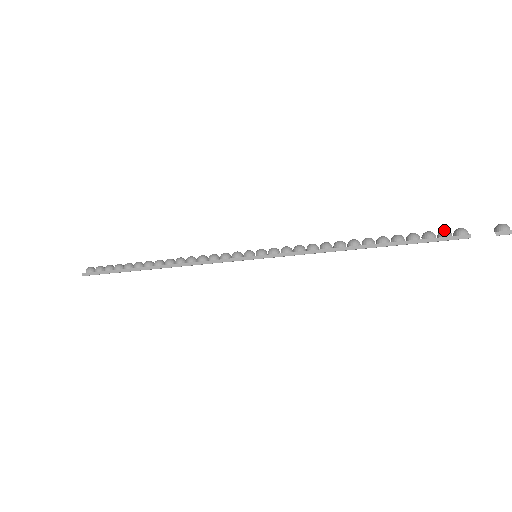
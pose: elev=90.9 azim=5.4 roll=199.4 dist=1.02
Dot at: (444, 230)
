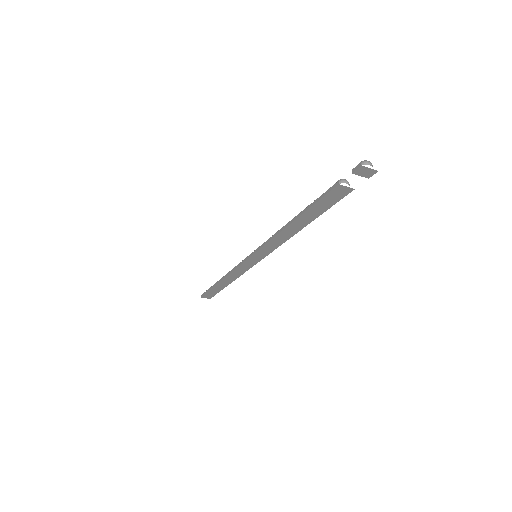
Dot at: occluded
